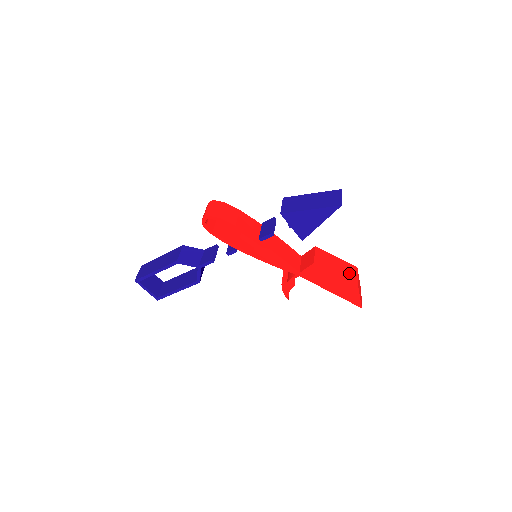
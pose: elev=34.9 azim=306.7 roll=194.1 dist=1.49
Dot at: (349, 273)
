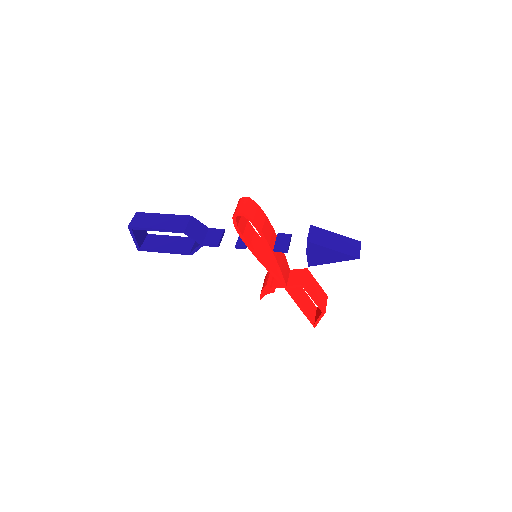
Dot at: (322, 300)
